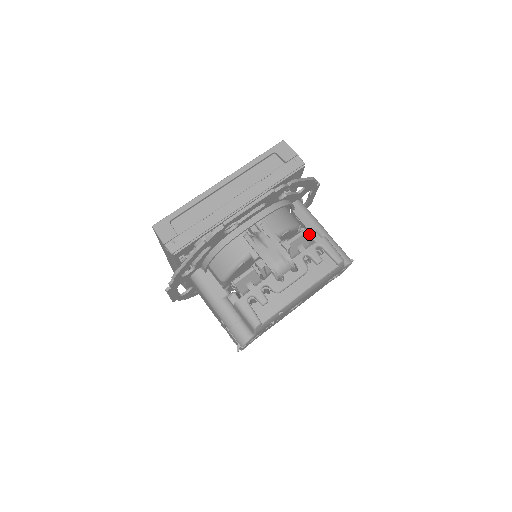
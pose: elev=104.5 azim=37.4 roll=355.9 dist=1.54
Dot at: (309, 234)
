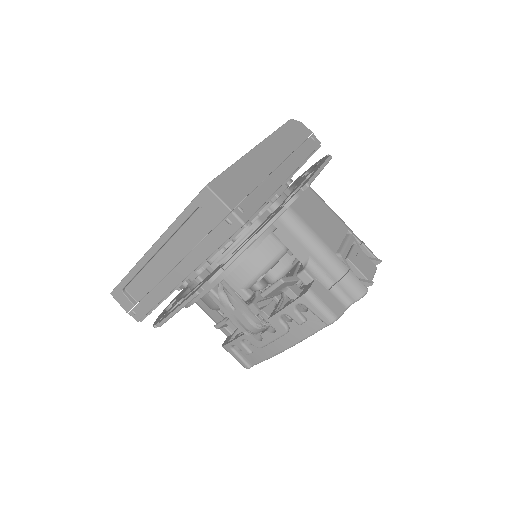
Dot at: occluded
